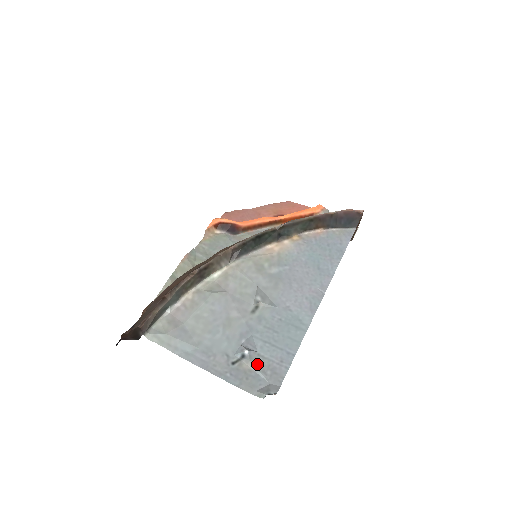
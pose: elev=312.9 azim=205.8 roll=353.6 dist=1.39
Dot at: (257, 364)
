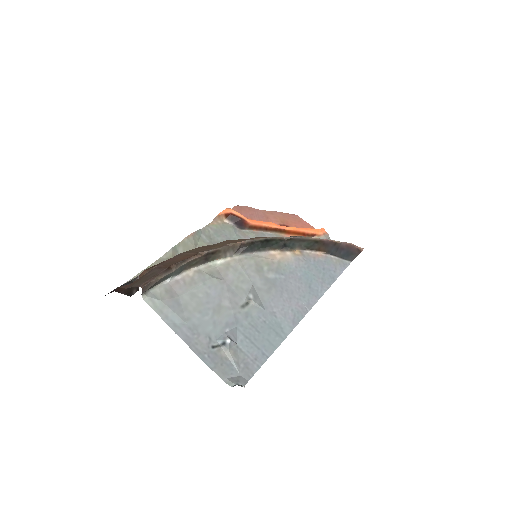
Dot at: (234, 355)
